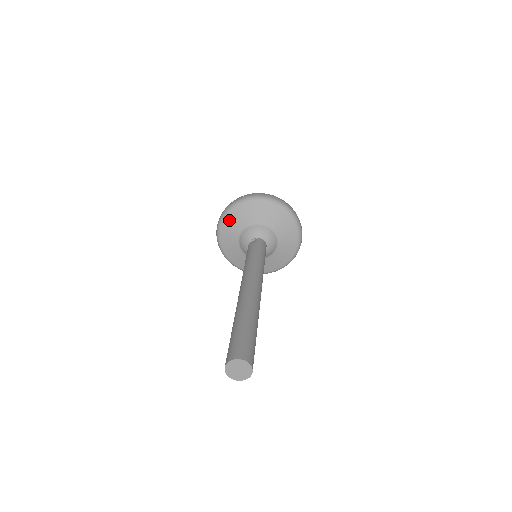
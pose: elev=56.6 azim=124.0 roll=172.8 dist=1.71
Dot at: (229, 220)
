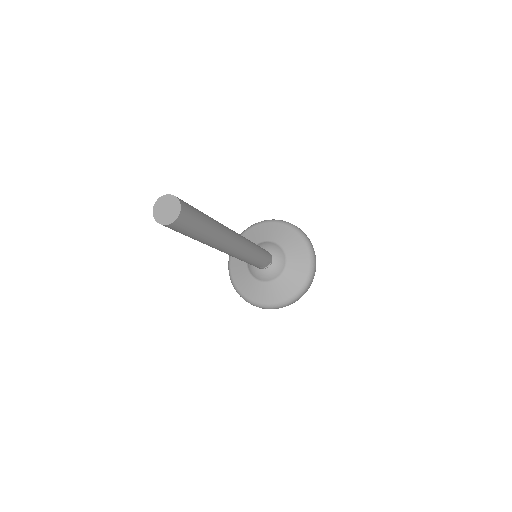
Dot at: occluded
